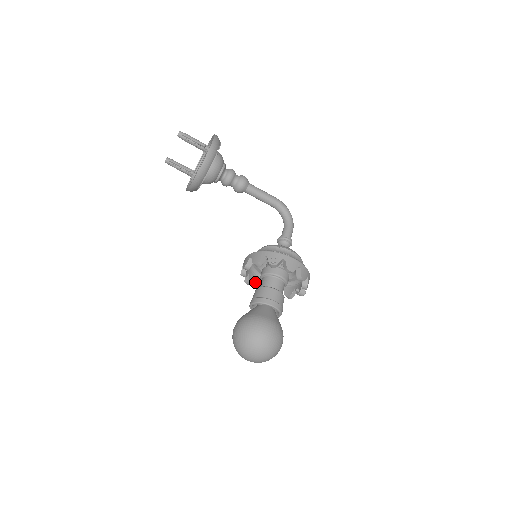
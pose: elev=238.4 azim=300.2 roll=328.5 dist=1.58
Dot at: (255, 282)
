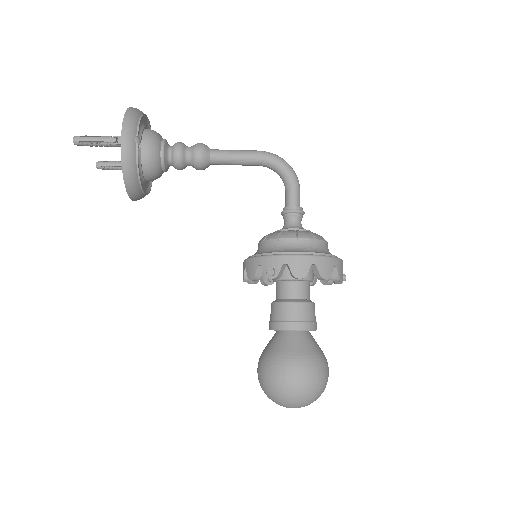
Dot at: occluded
